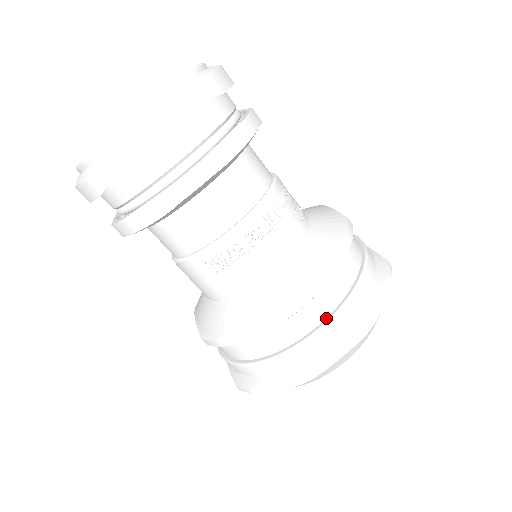
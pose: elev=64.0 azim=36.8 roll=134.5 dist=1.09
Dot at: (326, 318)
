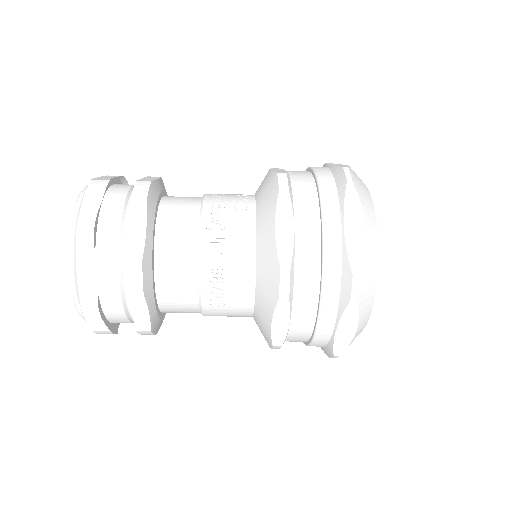
Dot at: (321, 267)
